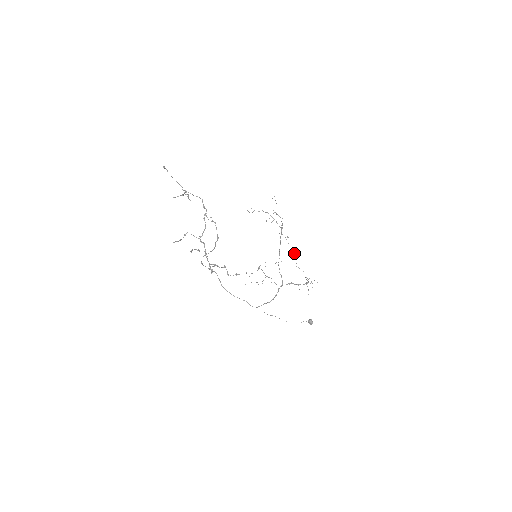
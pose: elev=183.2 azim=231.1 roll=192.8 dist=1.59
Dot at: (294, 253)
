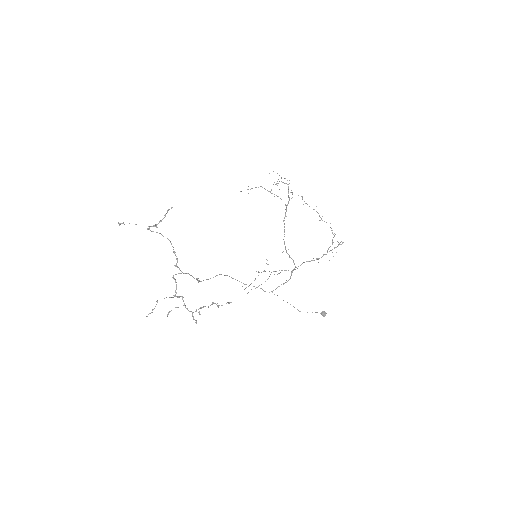
Dot at: occluded
